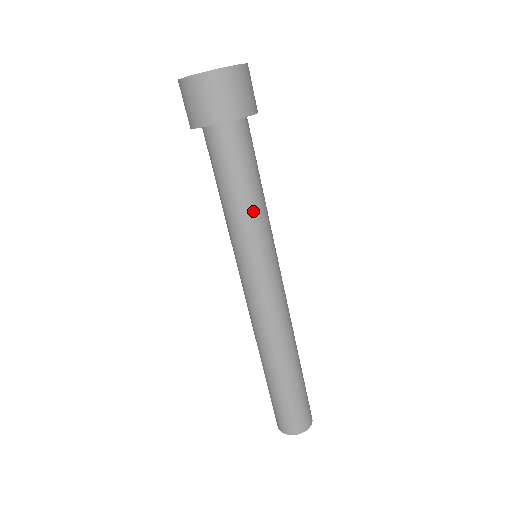
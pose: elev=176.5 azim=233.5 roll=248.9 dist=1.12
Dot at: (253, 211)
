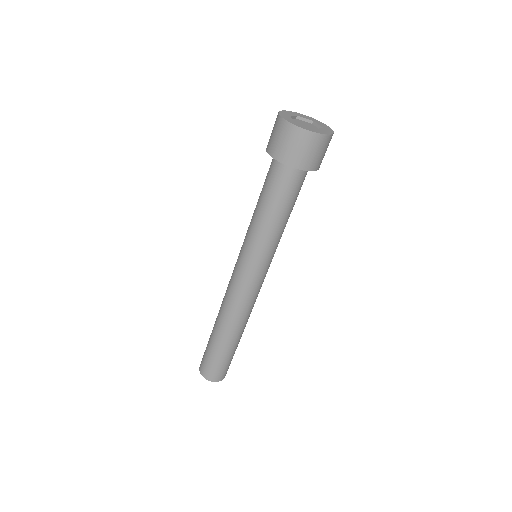
Dot at: (277, 231)
